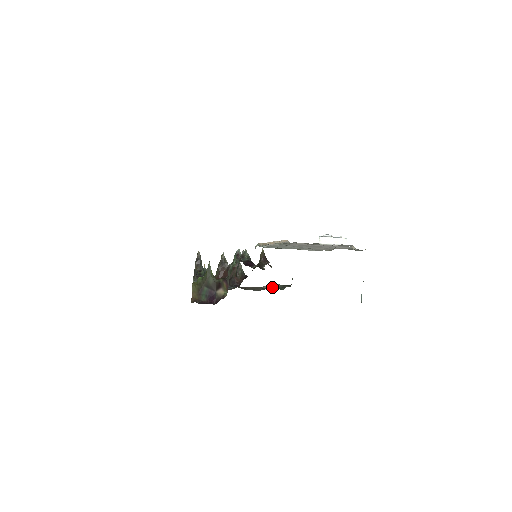
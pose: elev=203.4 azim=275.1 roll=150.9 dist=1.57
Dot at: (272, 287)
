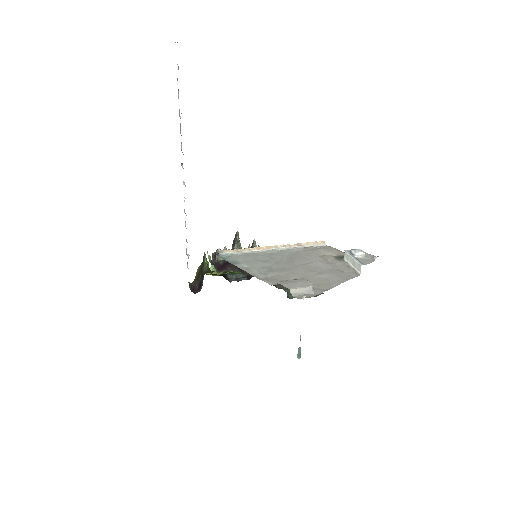
Dot at: occluded
